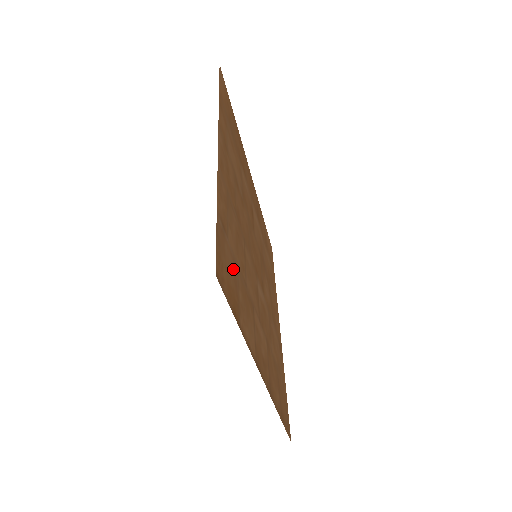
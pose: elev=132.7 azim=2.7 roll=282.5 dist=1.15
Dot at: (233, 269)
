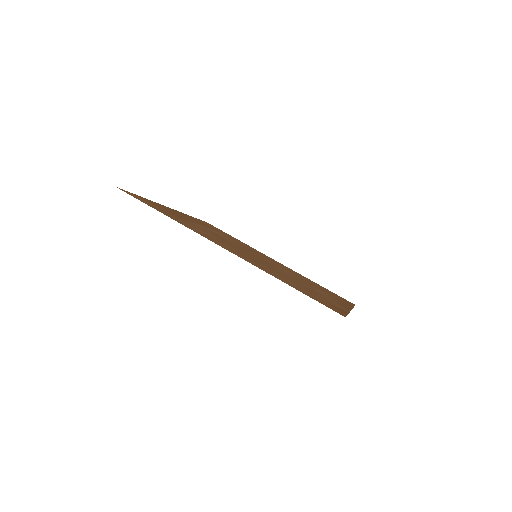
Dot at: (313, 295)
